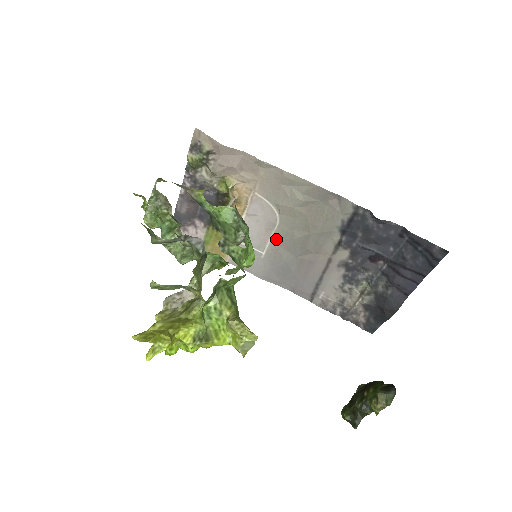
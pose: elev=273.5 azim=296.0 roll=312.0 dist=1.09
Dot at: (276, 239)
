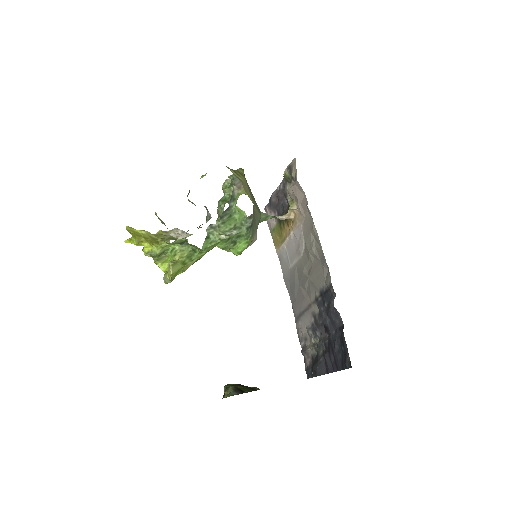
Dot at: (298, 263)
